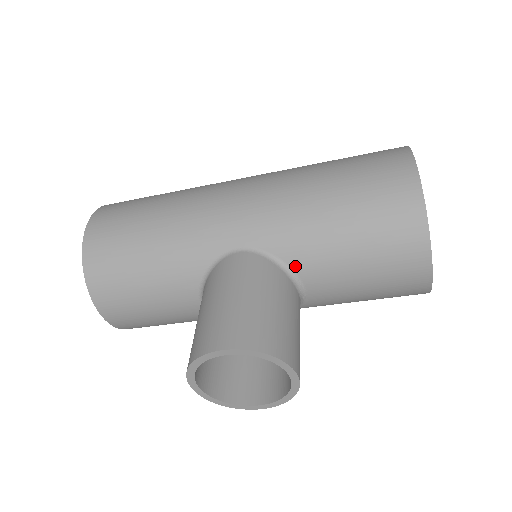
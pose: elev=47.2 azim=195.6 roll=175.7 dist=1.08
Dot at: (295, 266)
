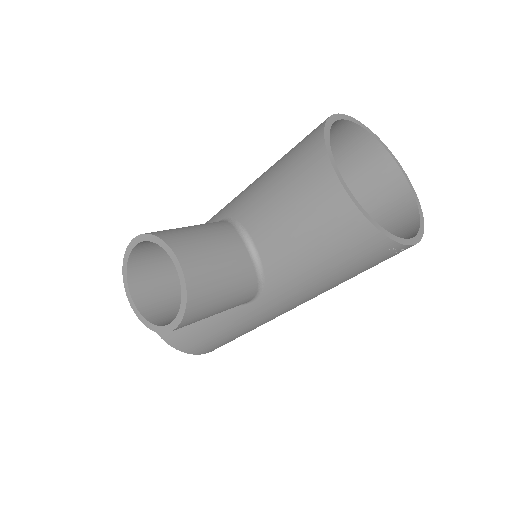
Dot at: (243, 220)
